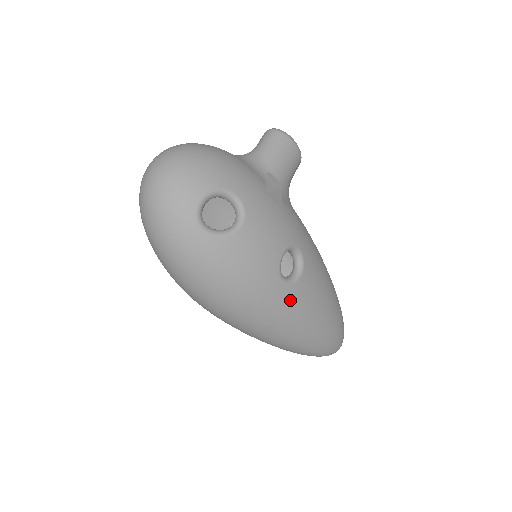
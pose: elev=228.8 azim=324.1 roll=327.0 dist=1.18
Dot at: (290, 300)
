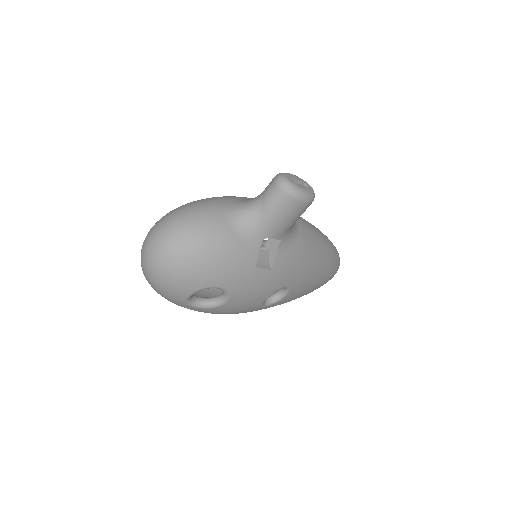
Dot at: (273, 306)
